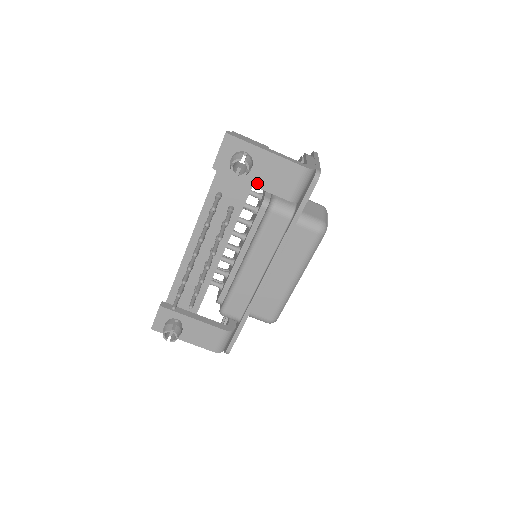
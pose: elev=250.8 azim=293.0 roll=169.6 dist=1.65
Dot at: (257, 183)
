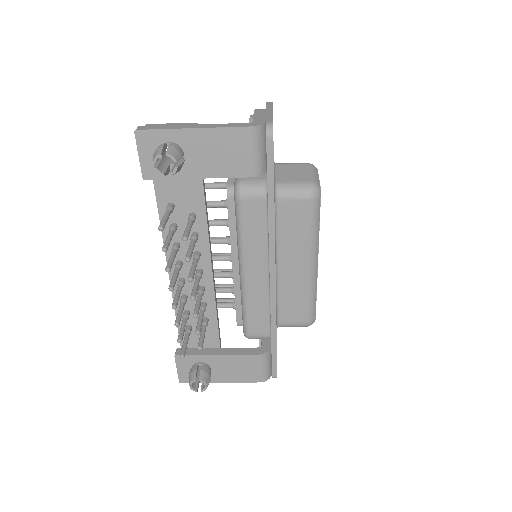
Dot at: (203, 173)
